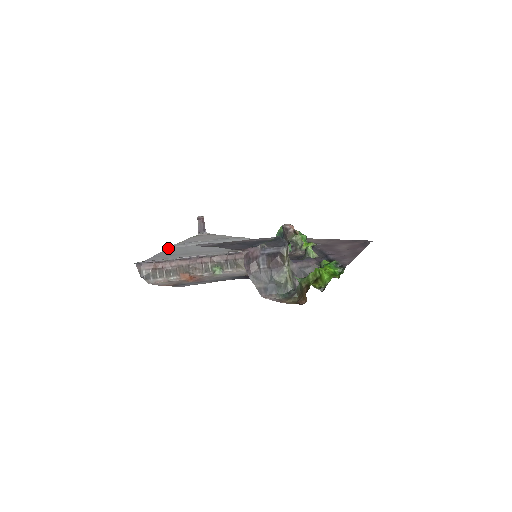
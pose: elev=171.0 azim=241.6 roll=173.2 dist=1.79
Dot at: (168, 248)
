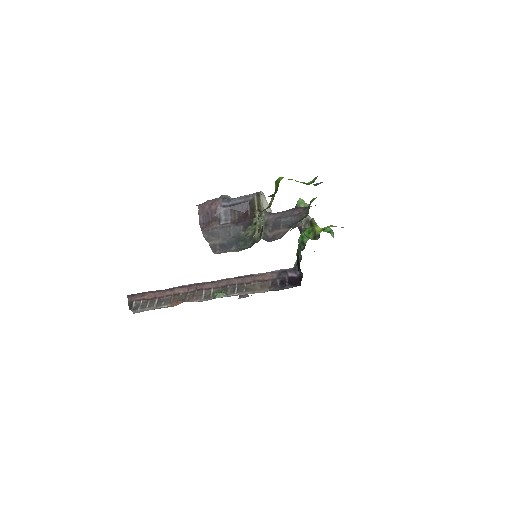
Dot at: occluded
